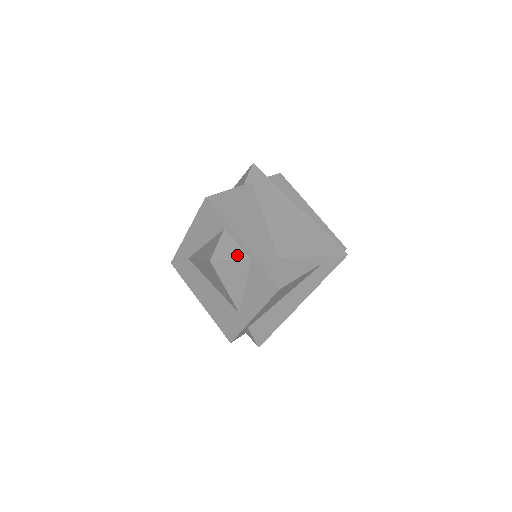
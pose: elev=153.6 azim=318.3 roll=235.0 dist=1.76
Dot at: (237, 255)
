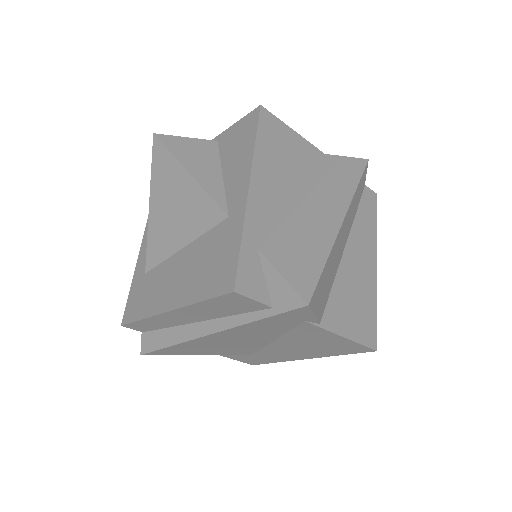
Dot at: occluded
